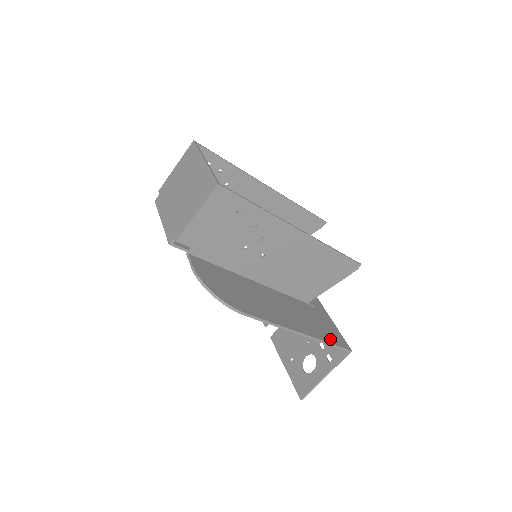
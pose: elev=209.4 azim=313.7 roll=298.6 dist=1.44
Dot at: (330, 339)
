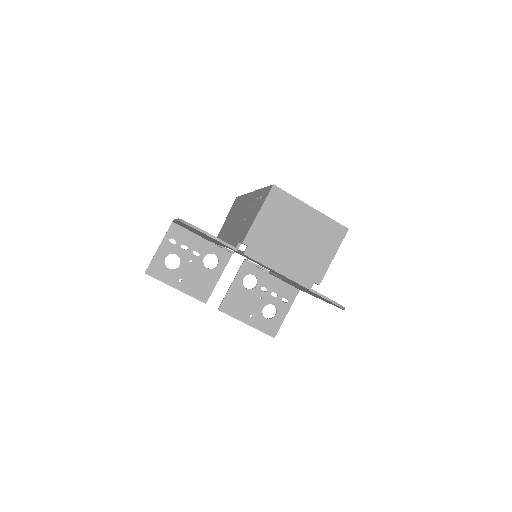
Dot at: occluded
